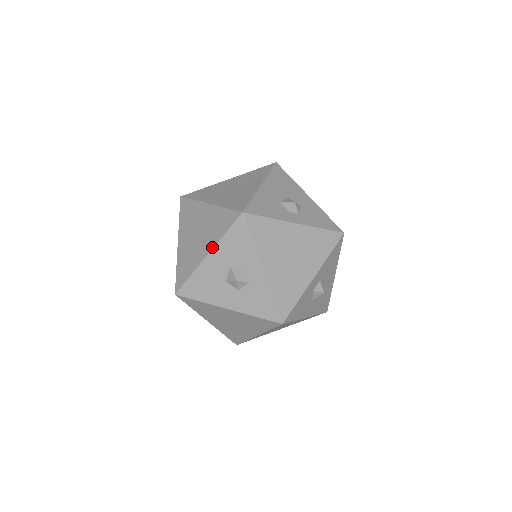
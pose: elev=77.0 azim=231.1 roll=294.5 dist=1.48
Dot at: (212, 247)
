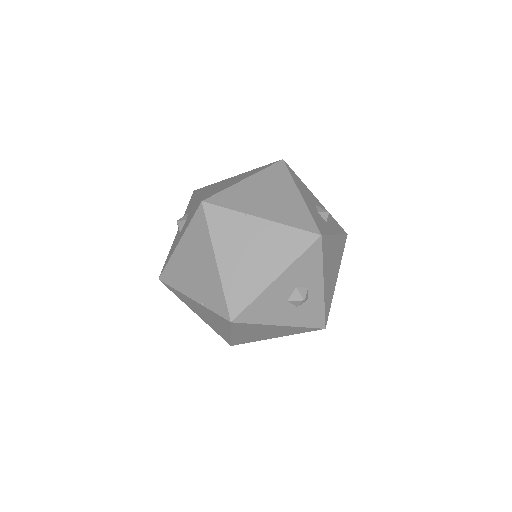
Dot at: (283, 270)
